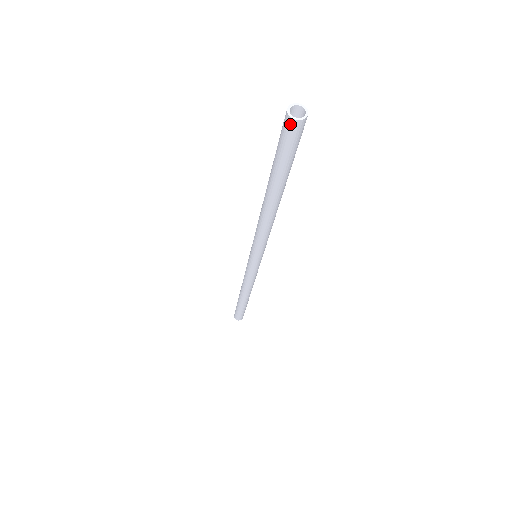
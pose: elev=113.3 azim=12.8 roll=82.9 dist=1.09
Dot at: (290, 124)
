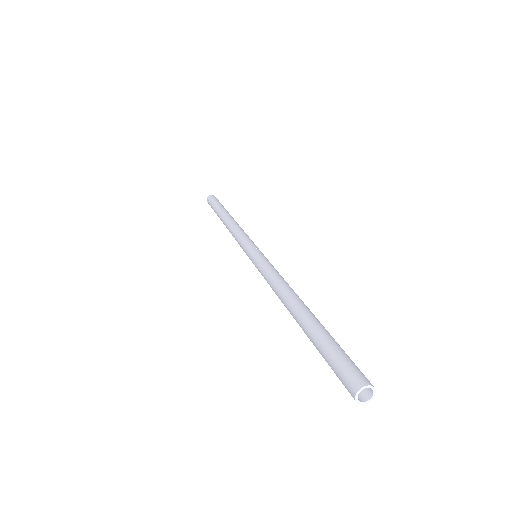
Dot at: (352, 396)
